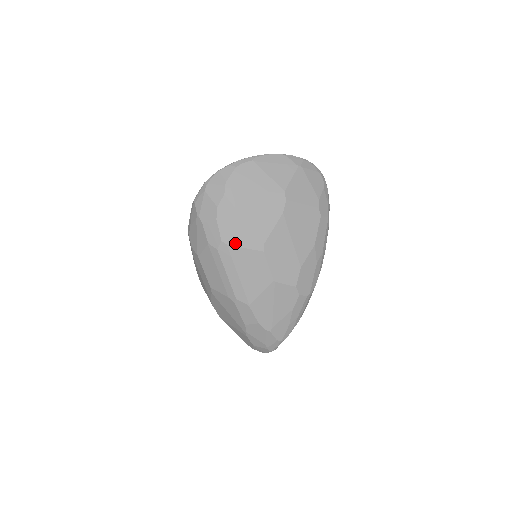
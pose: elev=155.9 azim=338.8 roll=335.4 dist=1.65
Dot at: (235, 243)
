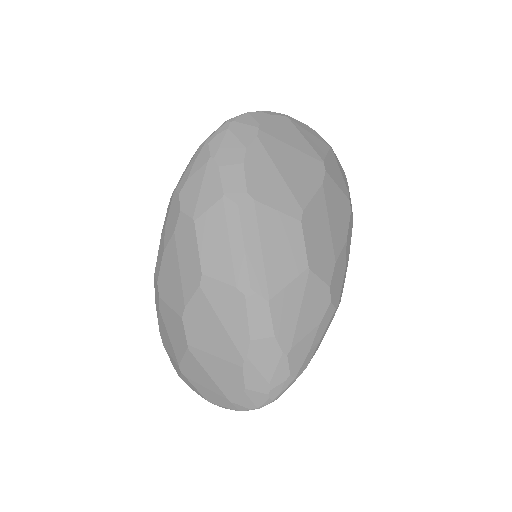
Dot at: (265, 200)
